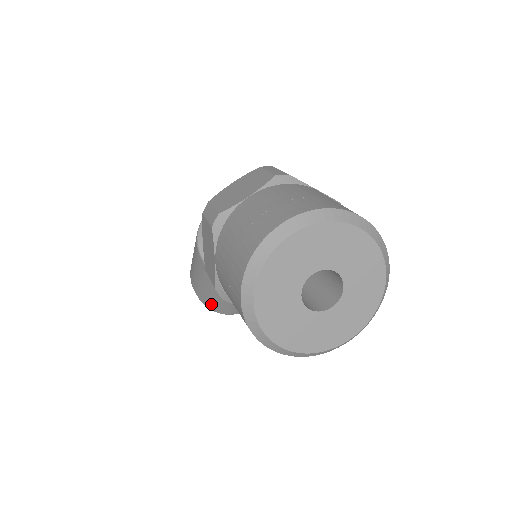
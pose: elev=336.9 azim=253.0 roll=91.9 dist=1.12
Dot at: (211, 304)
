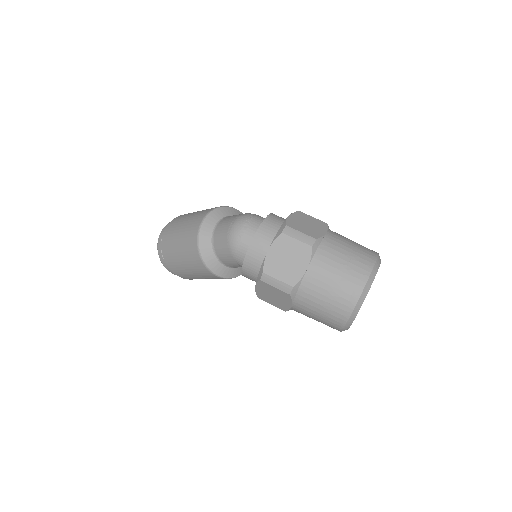
Dot at: occluded
